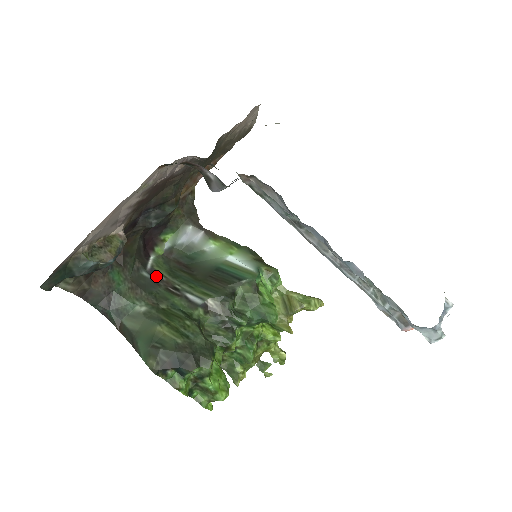
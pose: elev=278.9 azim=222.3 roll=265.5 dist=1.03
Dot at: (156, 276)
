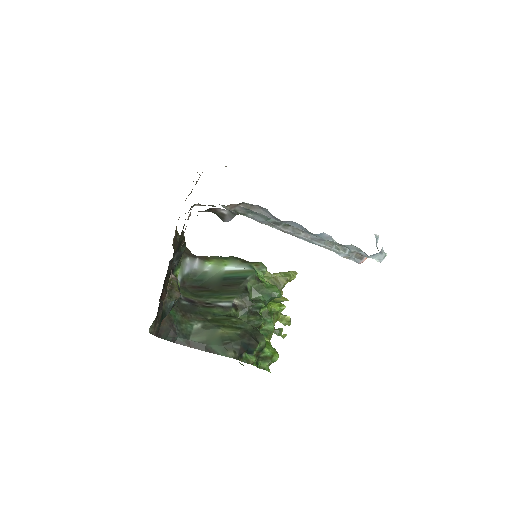
Dot at: (190, 301)
